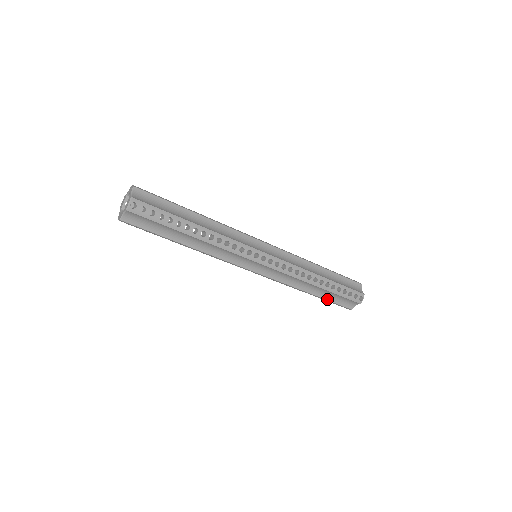
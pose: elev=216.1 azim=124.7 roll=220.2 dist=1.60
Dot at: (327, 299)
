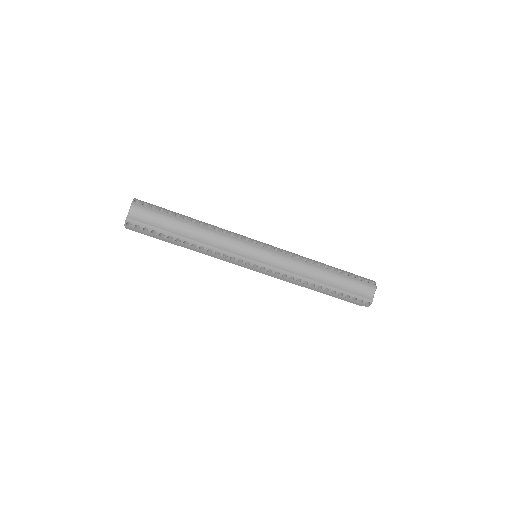
Dot at: (332, 296)
